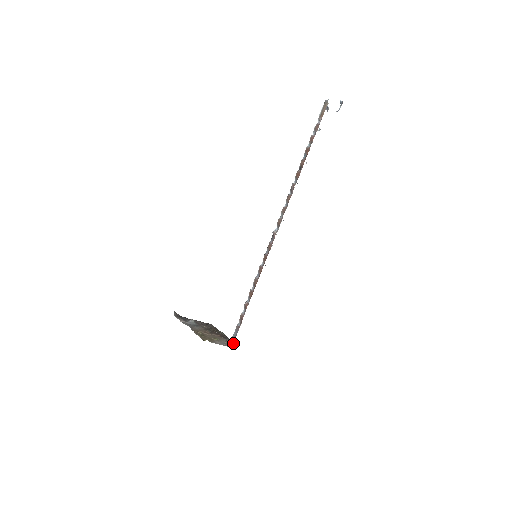
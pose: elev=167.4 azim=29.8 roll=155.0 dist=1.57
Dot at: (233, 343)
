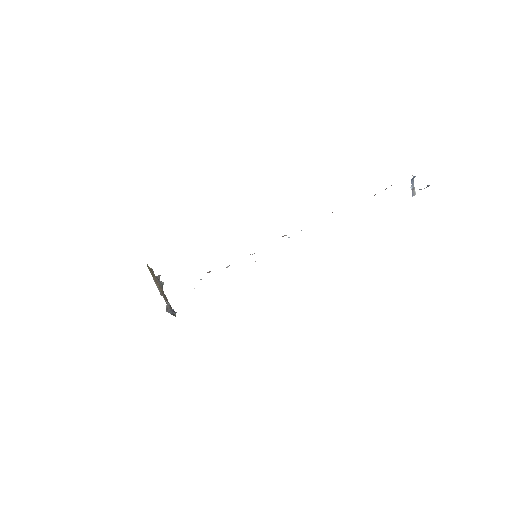
Dot at: (170, 312)
